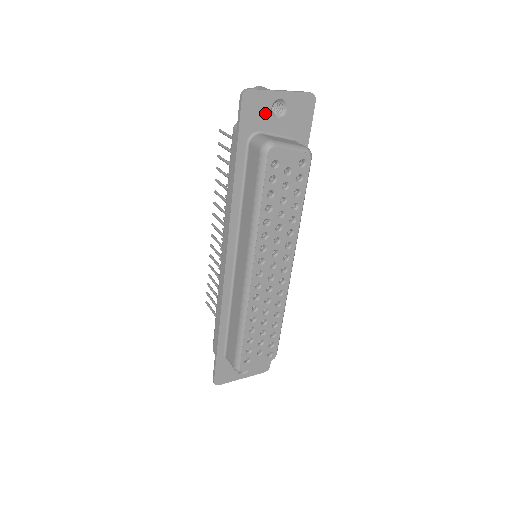
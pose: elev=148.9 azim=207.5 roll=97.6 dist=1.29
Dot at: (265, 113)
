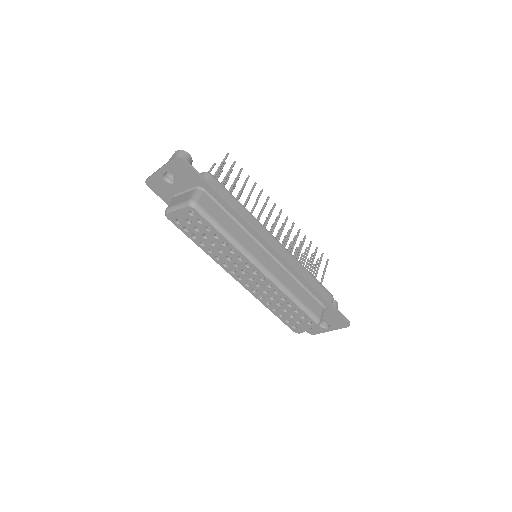
Dot at: (166, 185)
